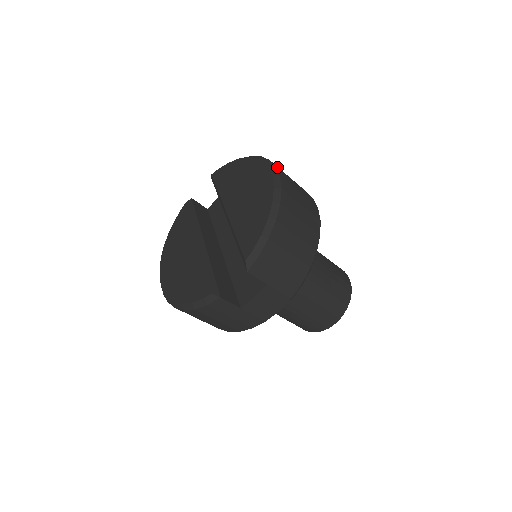
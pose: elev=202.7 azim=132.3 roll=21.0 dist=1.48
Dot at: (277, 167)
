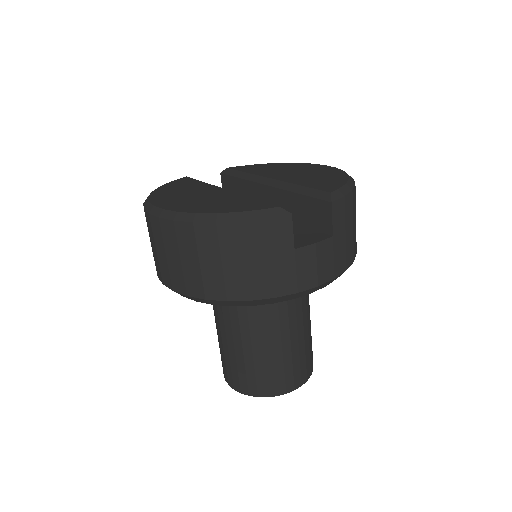
Dot at: occluded
